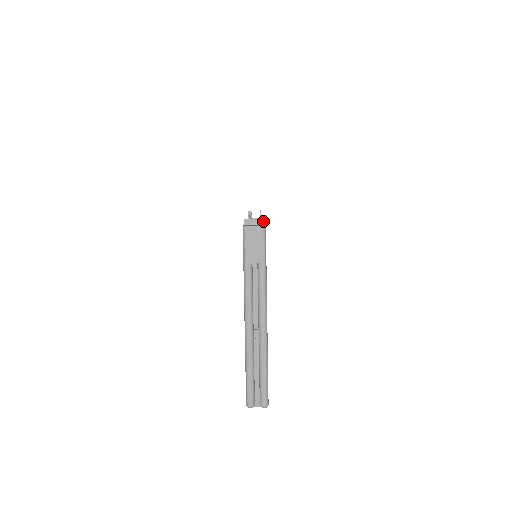
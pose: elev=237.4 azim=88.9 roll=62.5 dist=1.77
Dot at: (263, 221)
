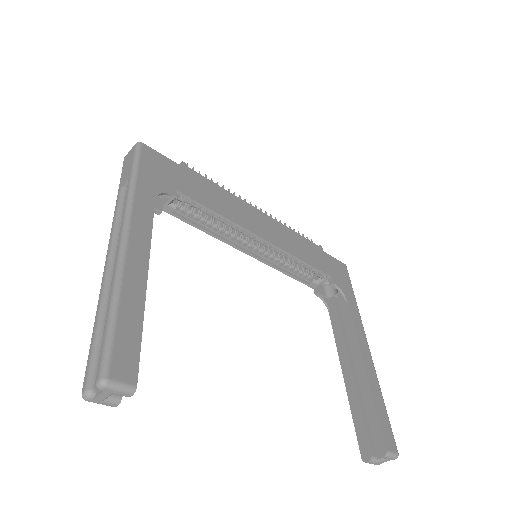
Dot at: (181, 165)
